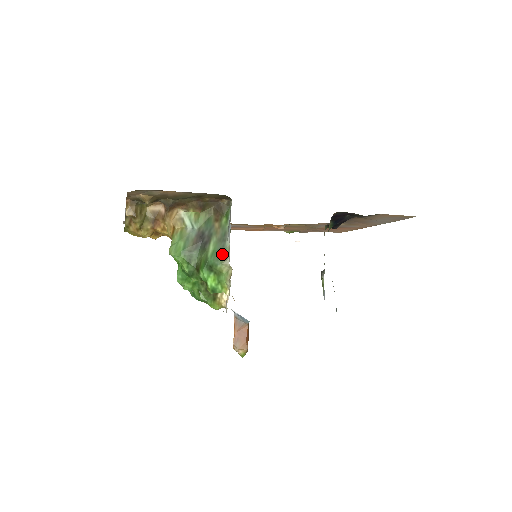
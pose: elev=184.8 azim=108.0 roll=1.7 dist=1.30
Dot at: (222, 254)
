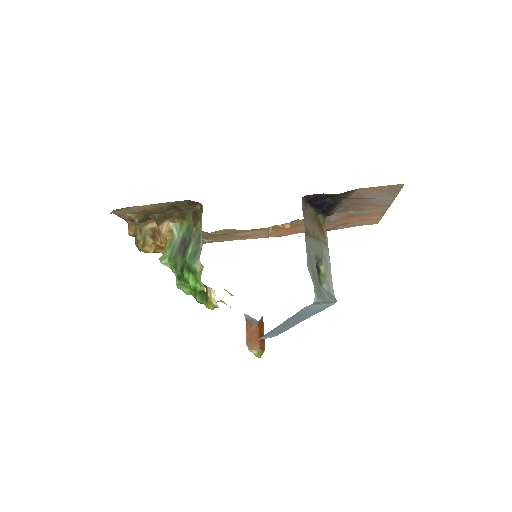
Dot at: (196, 254)
